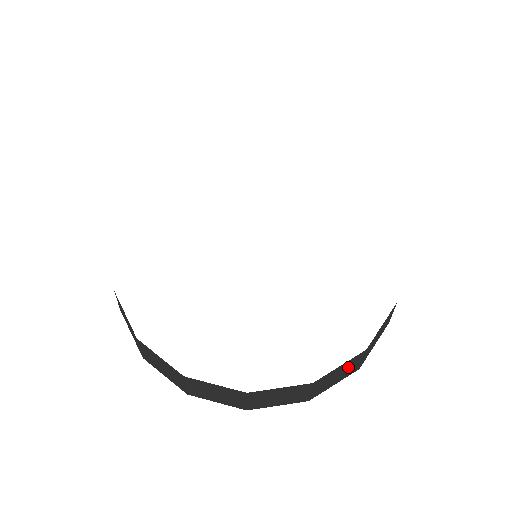
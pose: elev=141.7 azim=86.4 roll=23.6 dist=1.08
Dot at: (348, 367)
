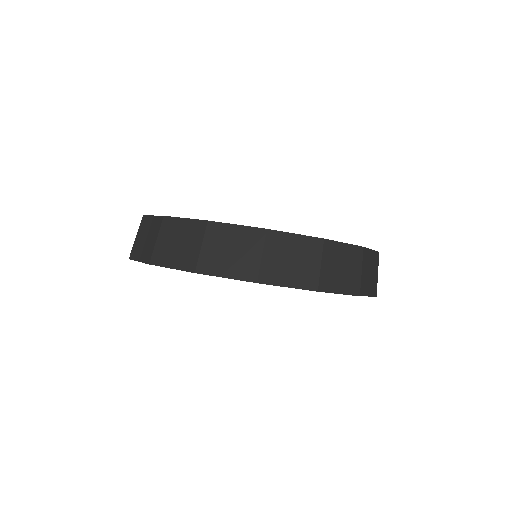
Dot at: (305, 258)
